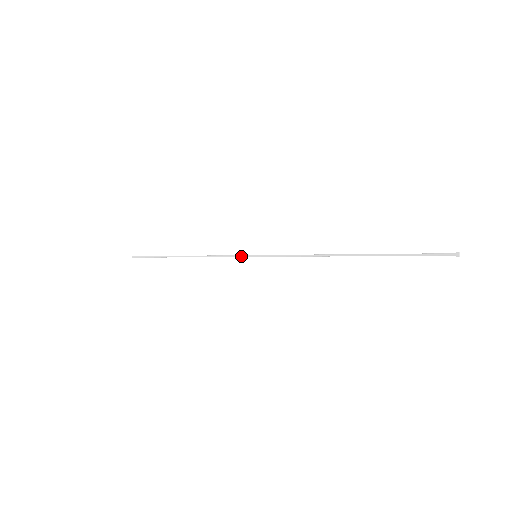
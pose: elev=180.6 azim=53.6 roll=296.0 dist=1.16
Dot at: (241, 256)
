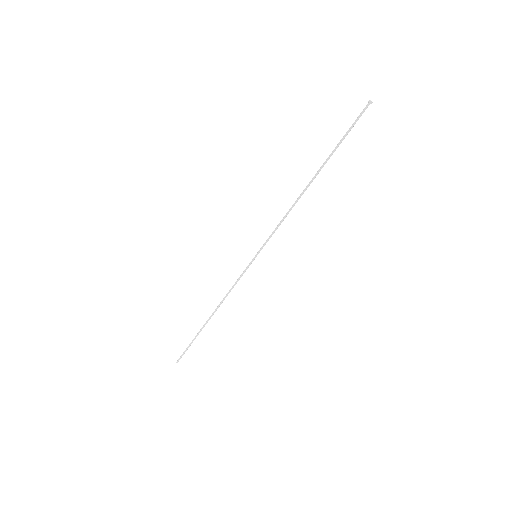
Dot at: (247, 267)
